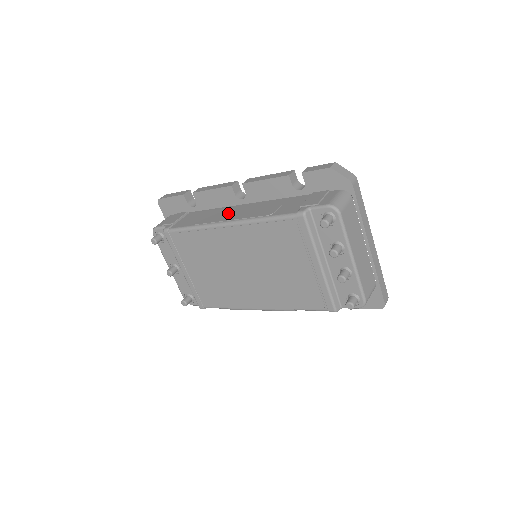
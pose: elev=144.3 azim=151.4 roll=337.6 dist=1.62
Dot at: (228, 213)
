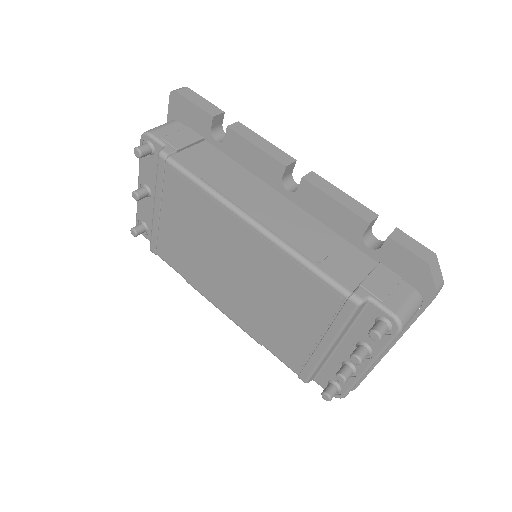
Dot at: (259, 199)
